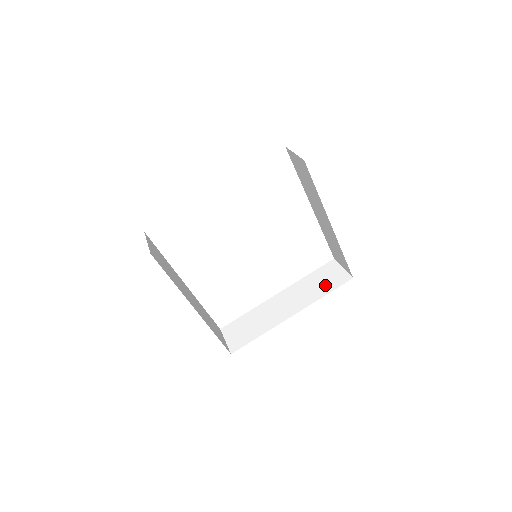
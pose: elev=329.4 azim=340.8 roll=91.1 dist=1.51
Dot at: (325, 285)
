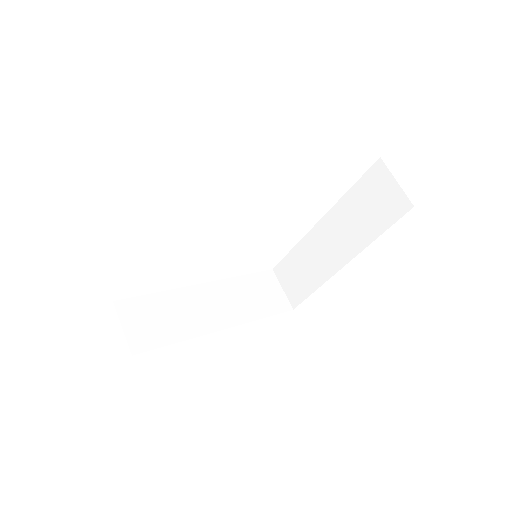
Dot at: (263, 303)
